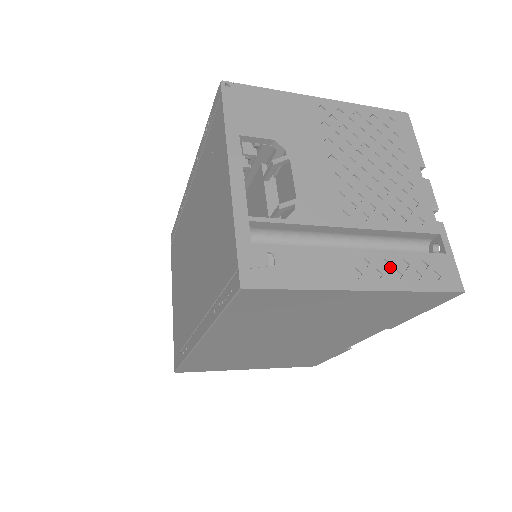
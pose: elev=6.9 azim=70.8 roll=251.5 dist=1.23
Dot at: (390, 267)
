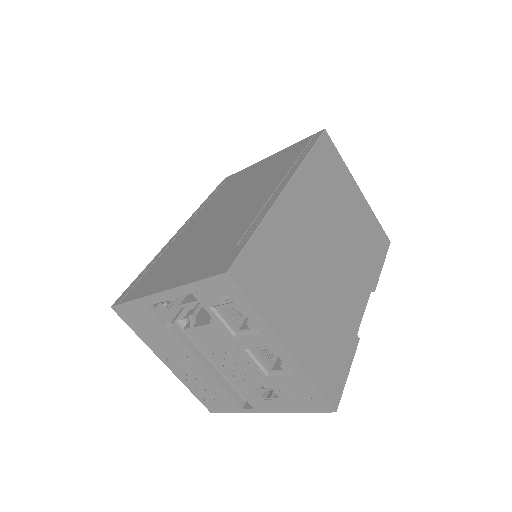
Dot at: occluded
